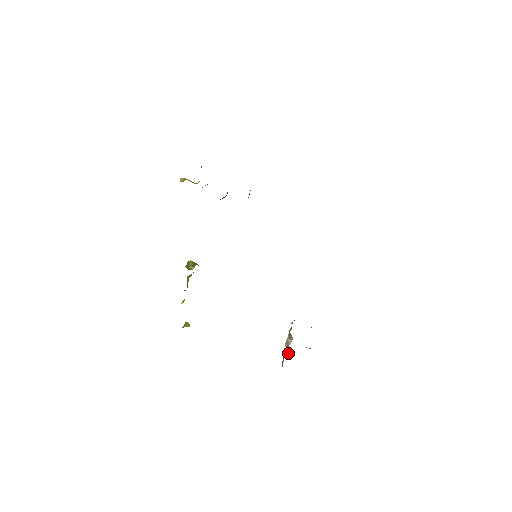
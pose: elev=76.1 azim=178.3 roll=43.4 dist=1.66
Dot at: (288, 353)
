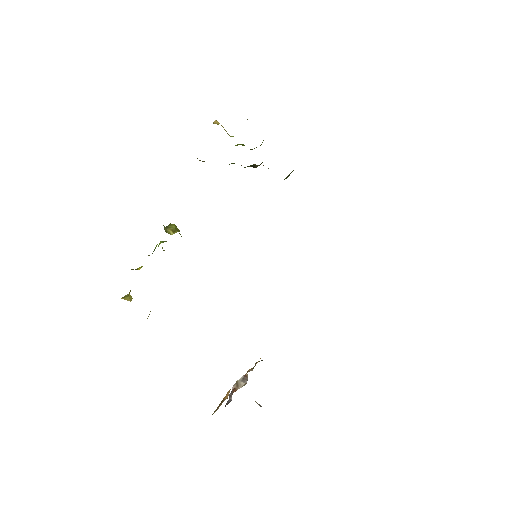
Dot at: (231, 398)
